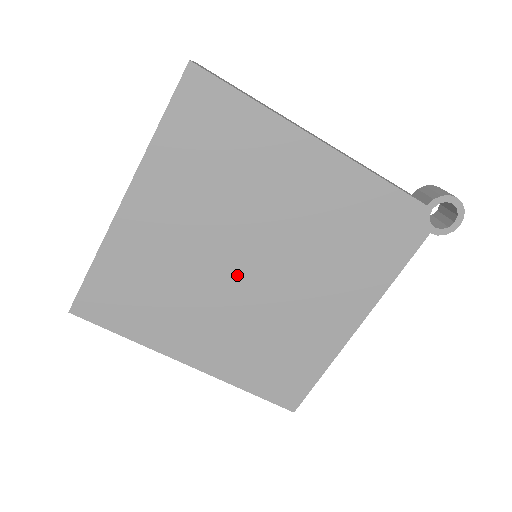
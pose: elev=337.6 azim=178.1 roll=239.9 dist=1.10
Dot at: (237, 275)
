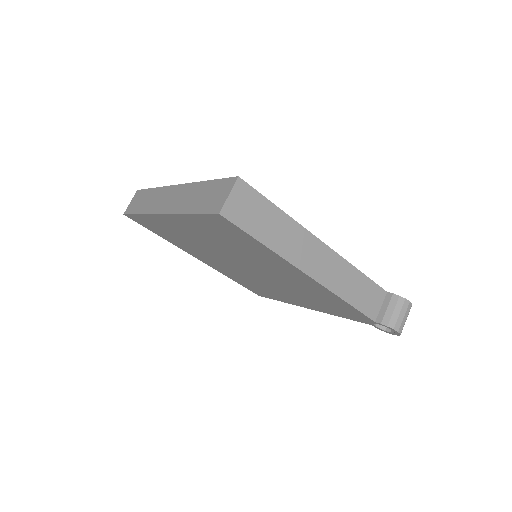
Dot at: (235, 264)
